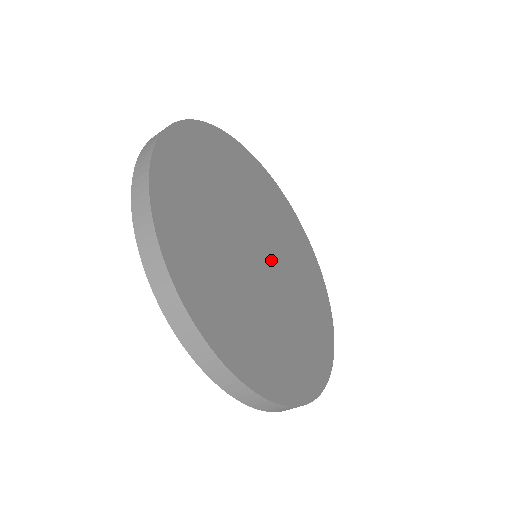
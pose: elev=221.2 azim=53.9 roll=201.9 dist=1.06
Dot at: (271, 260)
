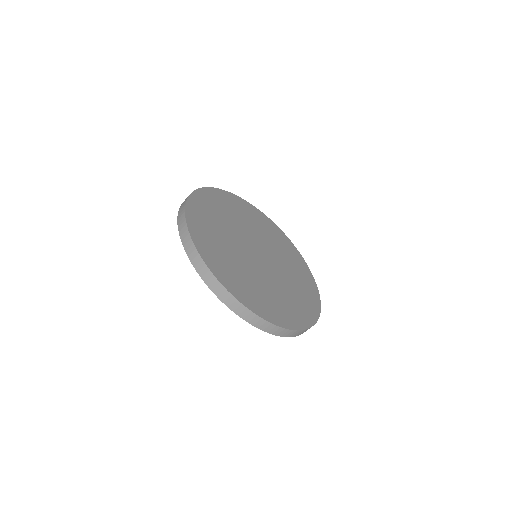
Dot at: (267, 260)
